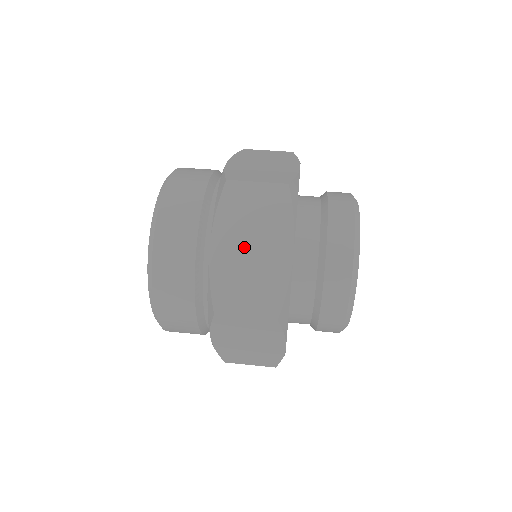
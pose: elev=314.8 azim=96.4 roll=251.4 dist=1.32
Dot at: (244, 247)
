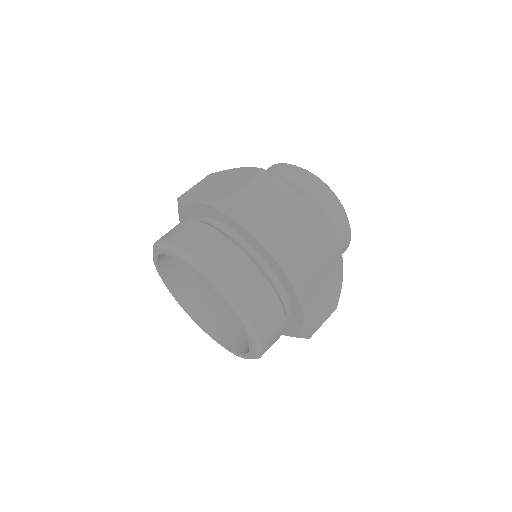
Dot at: (320, 300)
